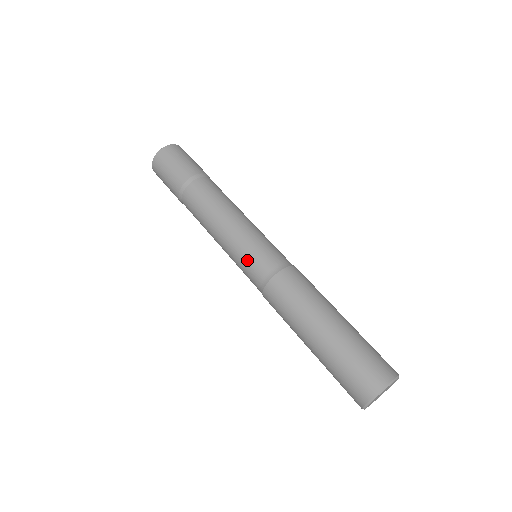
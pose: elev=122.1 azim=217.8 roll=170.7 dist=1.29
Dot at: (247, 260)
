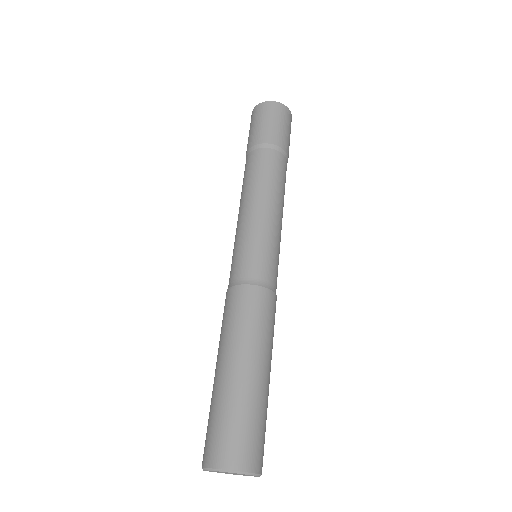
Dot at: (237, 252)
